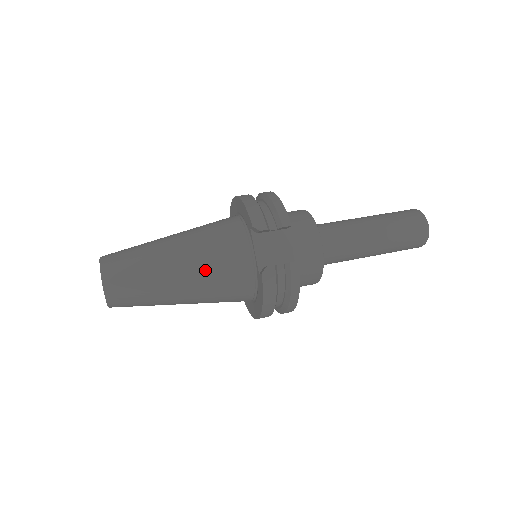
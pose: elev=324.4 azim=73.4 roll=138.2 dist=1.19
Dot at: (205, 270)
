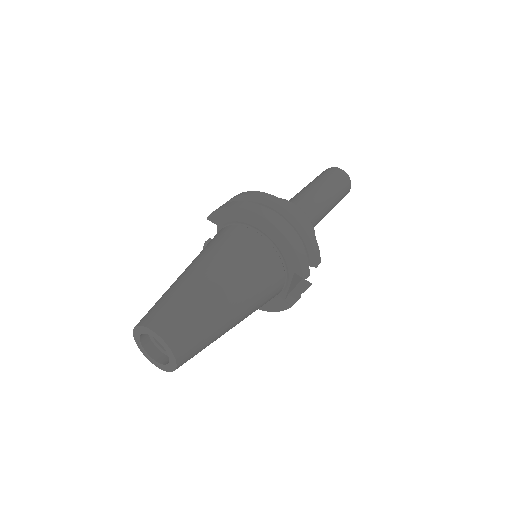
Dot at: (251, 313)
